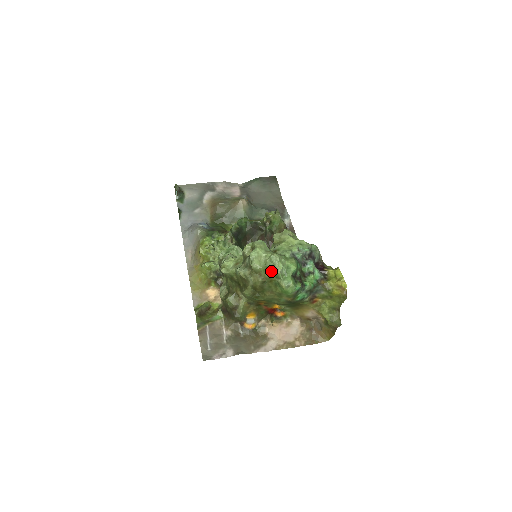
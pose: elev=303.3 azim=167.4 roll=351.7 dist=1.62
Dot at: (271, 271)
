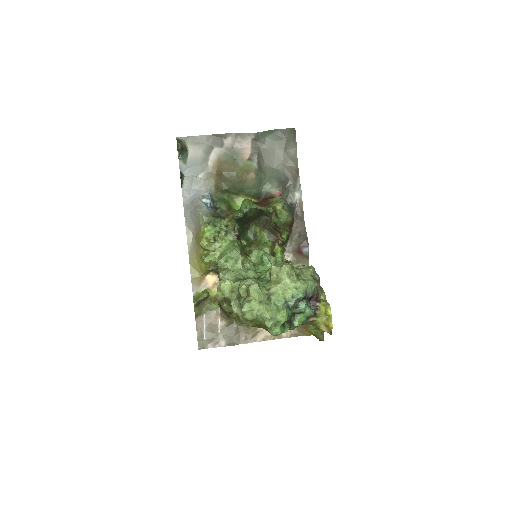
Dot at: (261, 323)
